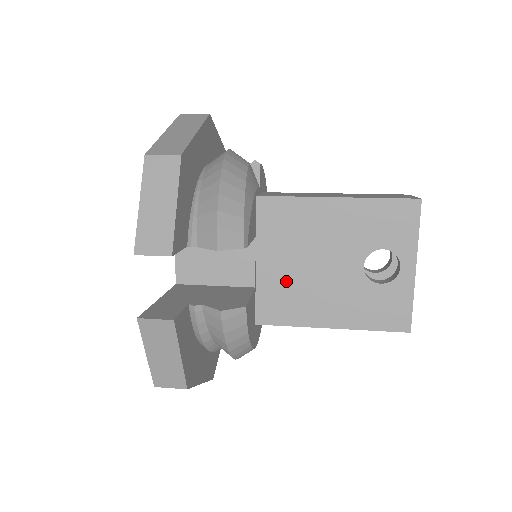
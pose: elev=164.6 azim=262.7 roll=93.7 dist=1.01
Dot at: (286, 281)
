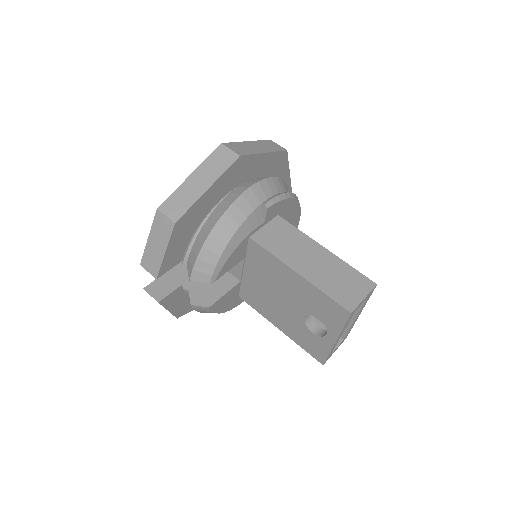
Dot at: (259, 290)
